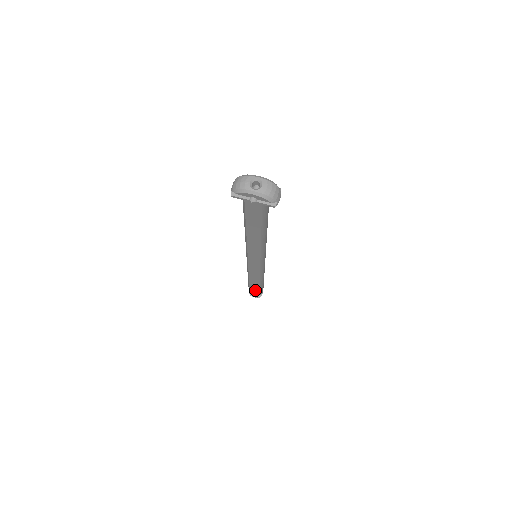
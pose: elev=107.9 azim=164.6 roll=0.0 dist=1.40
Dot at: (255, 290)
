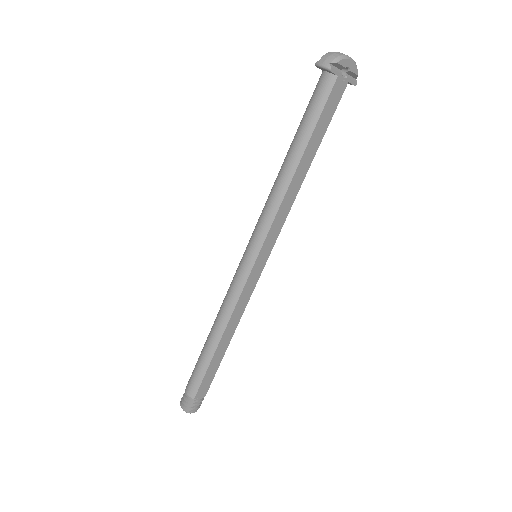
Dot at: (209, 377)
